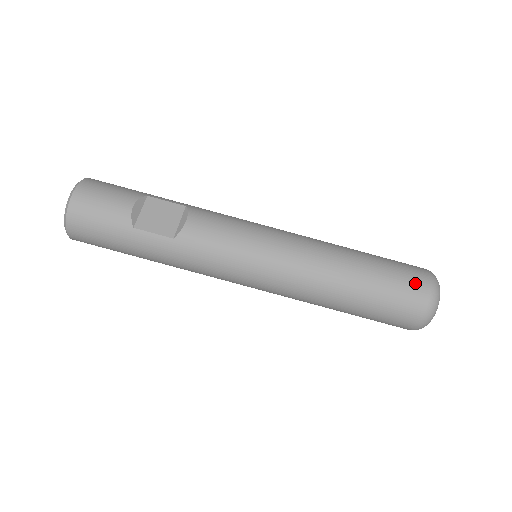
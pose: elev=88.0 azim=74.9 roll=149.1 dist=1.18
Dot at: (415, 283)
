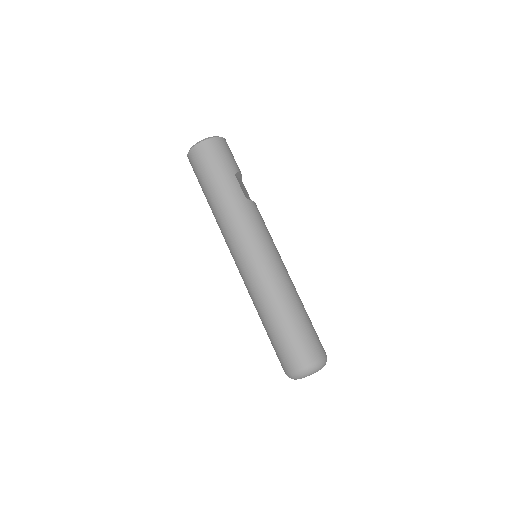
Dot at: (321, 344)
